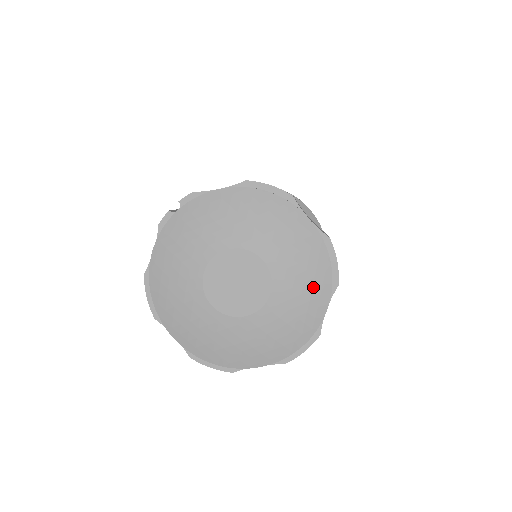
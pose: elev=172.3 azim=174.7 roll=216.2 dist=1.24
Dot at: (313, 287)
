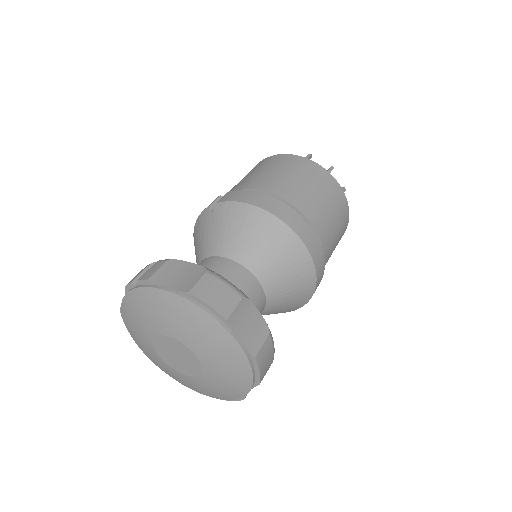
Dot at: (236, 381)
